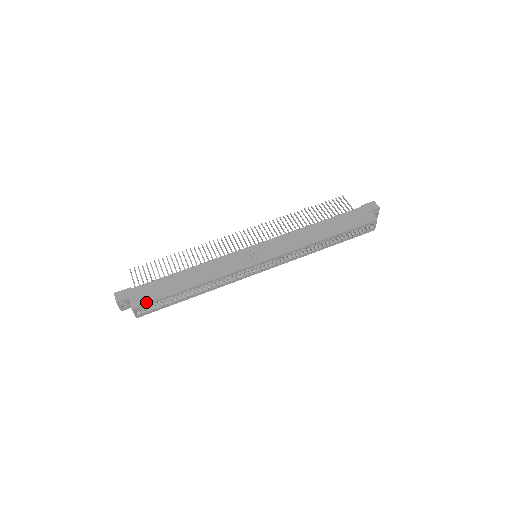
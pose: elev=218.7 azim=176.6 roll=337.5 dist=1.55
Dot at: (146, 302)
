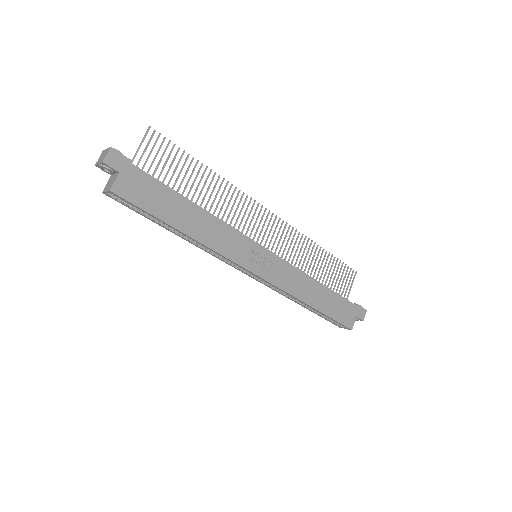
Dot at: (131, 199)
